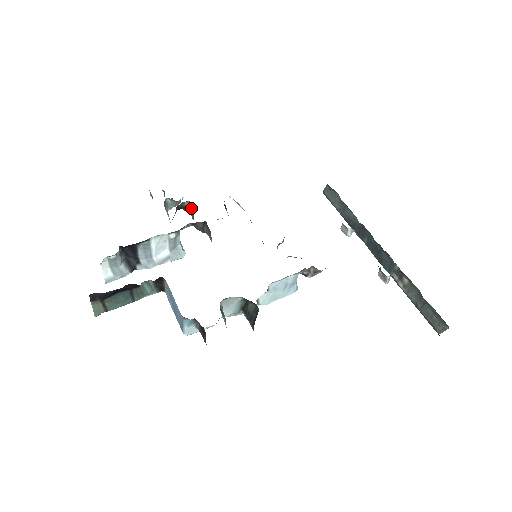
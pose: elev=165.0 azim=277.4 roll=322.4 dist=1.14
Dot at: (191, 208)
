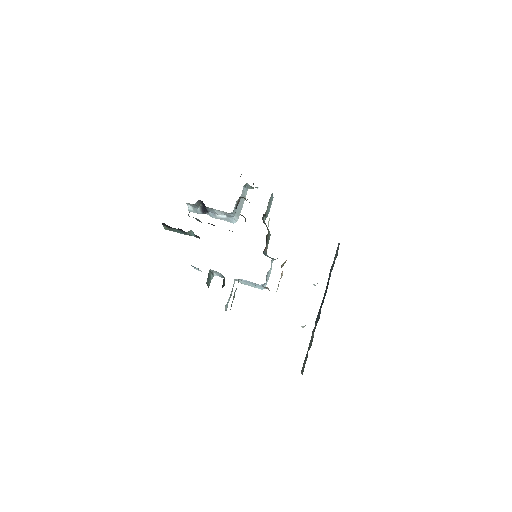
Dot at: occluded
